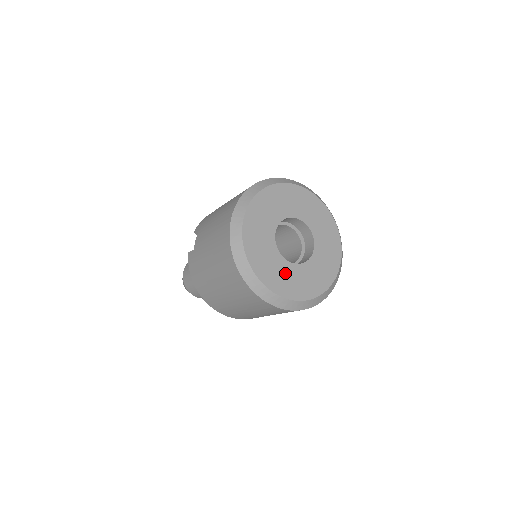
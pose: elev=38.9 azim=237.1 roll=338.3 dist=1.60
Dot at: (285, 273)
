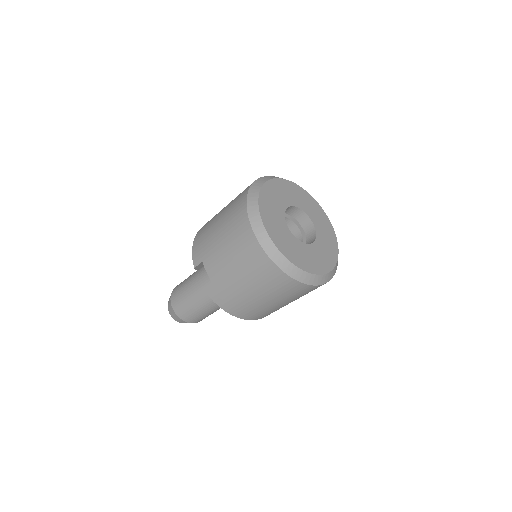
Dot at: (313, 255)
